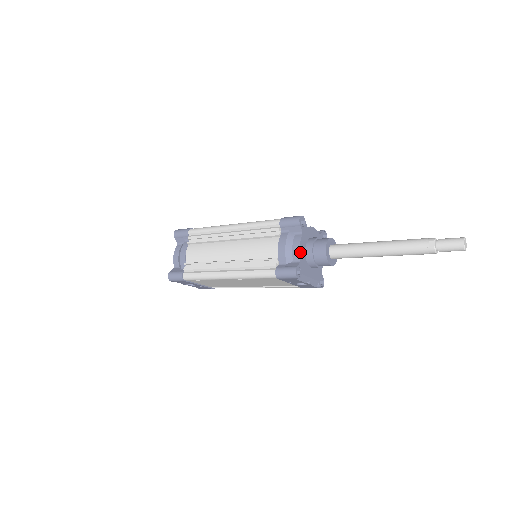
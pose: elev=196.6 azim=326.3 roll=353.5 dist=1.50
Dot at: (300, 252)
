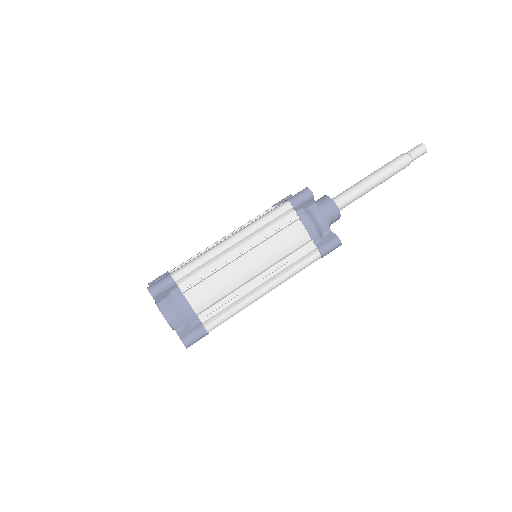
Dot at: (326, 222)
